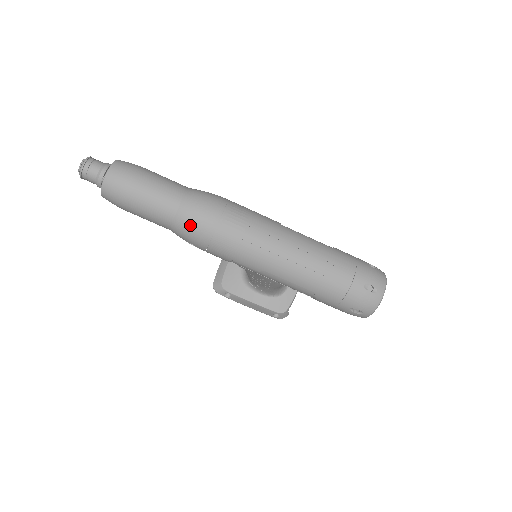
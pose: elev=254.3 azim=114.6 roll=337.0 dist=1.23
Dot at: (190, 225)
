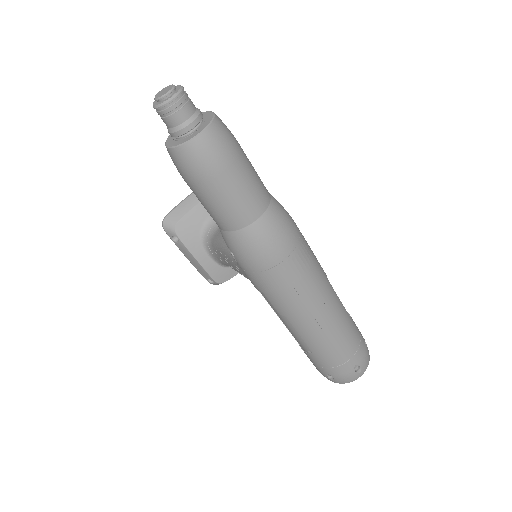
Dot at: (254, 247)
